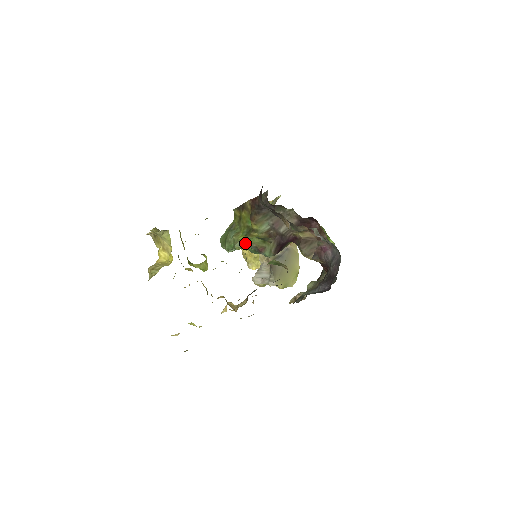
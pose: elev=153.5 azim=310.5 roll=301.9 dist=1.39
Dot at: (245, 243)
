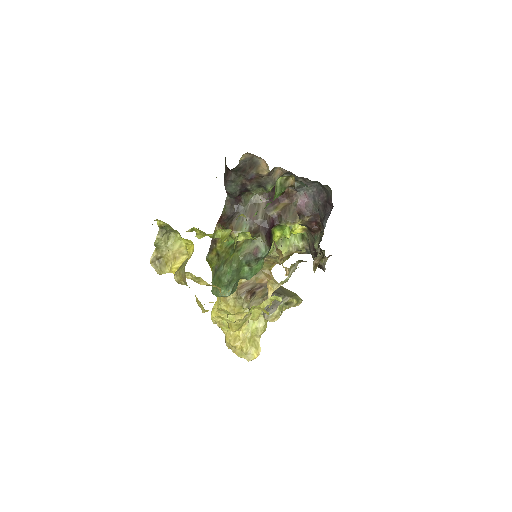
Dot at: (238, 256)
